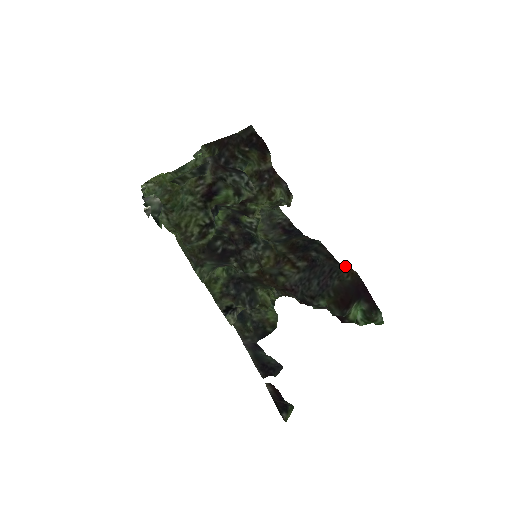
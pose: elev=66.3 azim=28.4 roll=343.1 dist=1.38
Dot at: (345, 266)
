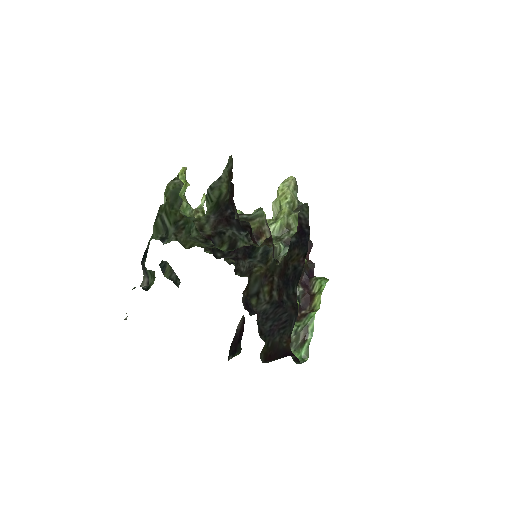
Dot at: (290, 333)
